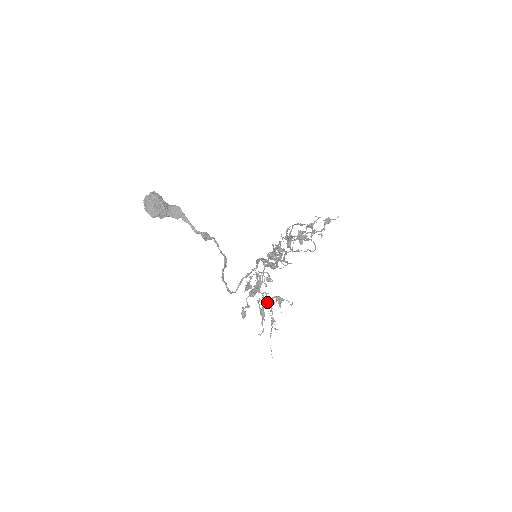
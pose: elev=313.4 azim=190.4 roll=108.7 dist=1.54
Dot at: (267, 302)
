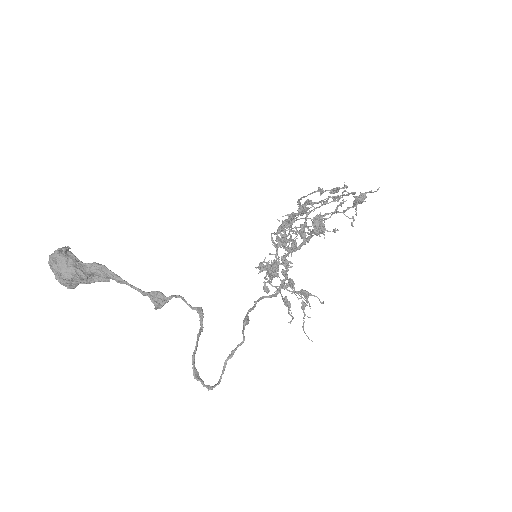
Dot at: (291, 288)
